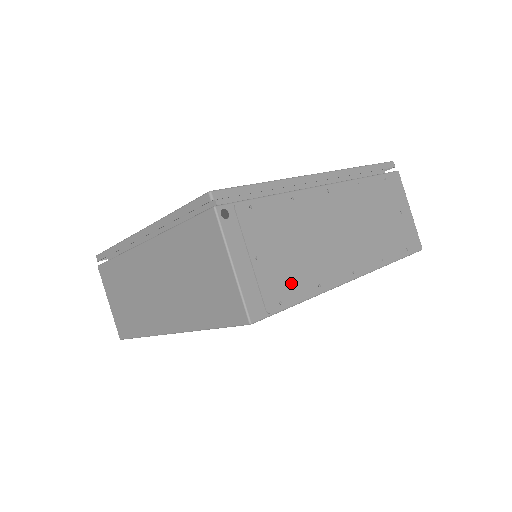
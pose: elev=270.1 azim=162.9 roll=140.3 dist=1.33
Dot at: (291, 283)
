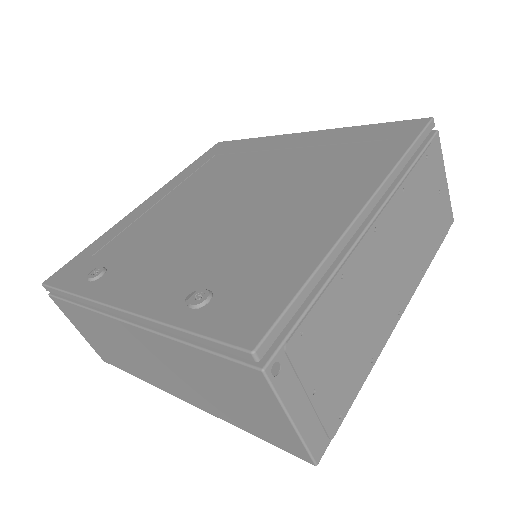
Dot at: (348, 385)
